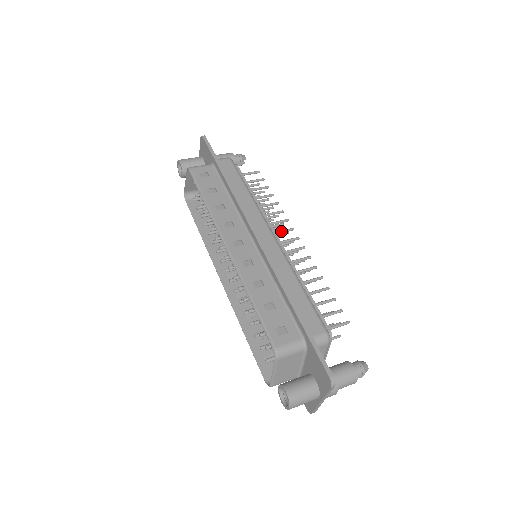
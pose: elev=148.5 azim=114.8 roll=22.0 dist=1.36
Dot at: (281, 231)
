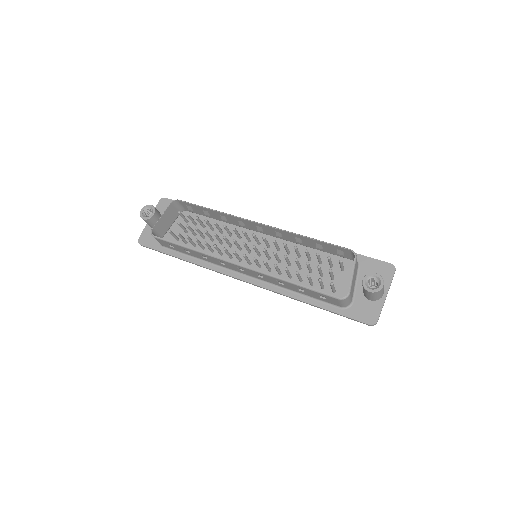
Dot at: occluded
